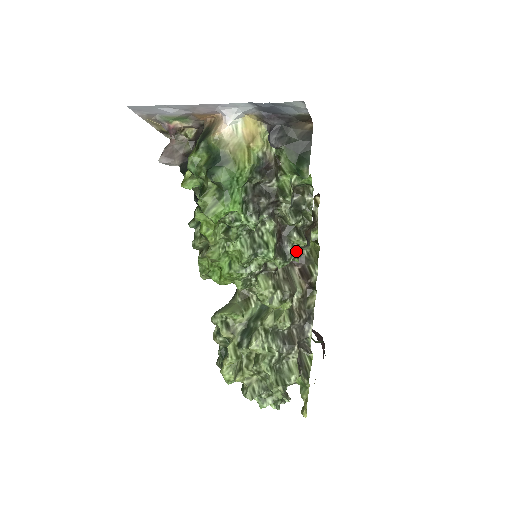
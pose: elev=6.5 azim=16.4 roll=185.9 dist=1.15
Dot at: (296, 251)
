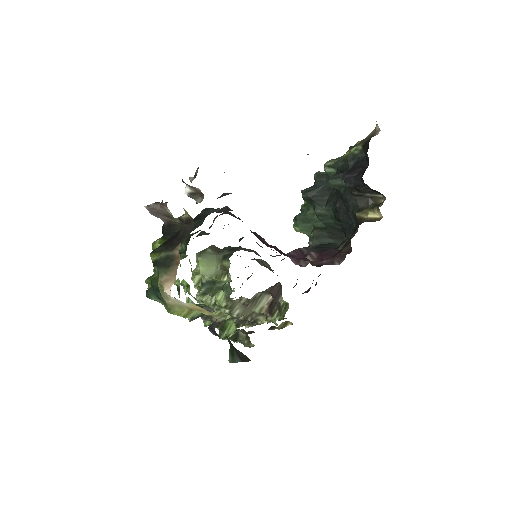
Dot at: occluded
